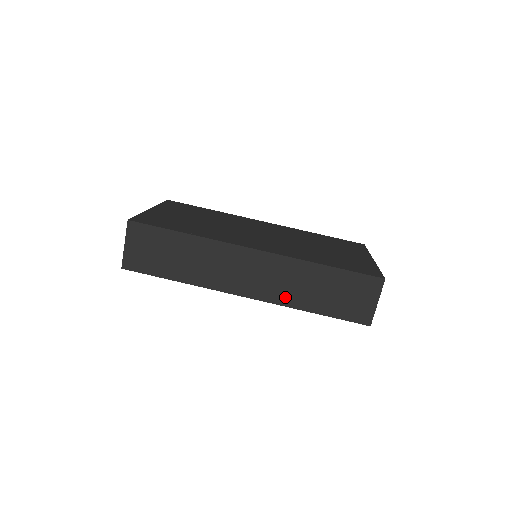
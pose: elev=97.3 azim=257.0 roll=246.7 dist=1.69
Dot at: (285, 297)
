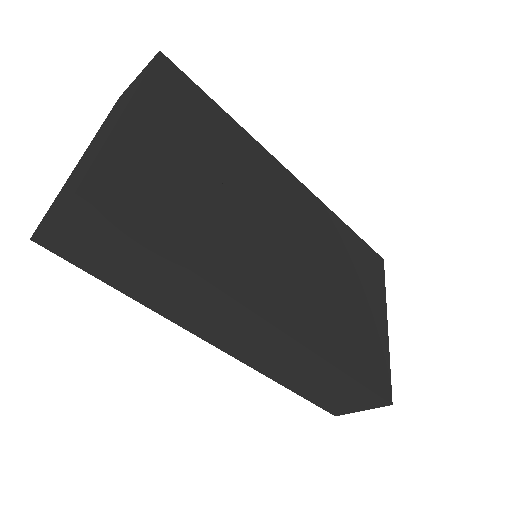
Dot at: (267, 367)
